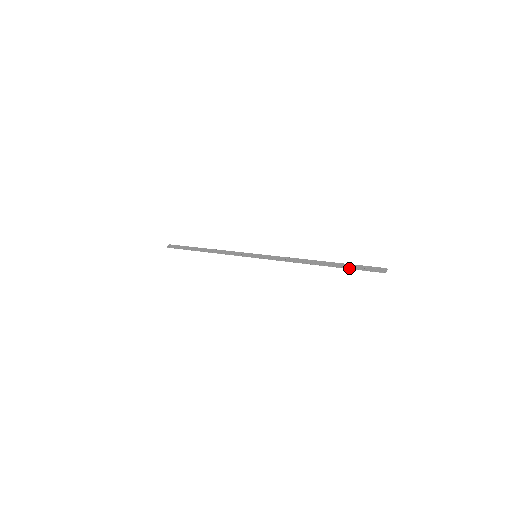
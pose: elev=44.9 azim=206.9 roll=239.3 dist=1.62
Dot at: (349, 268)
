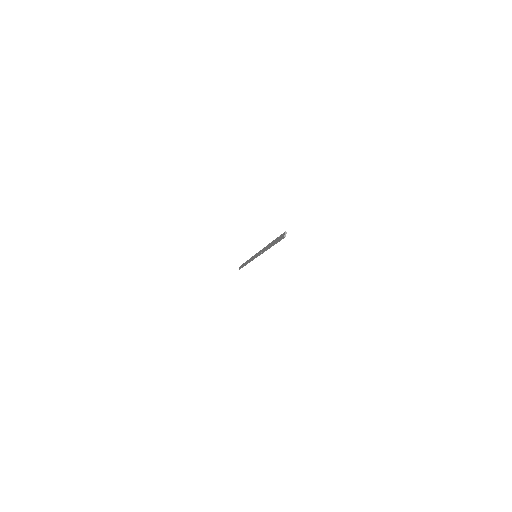
Dot at: (275, 243)
